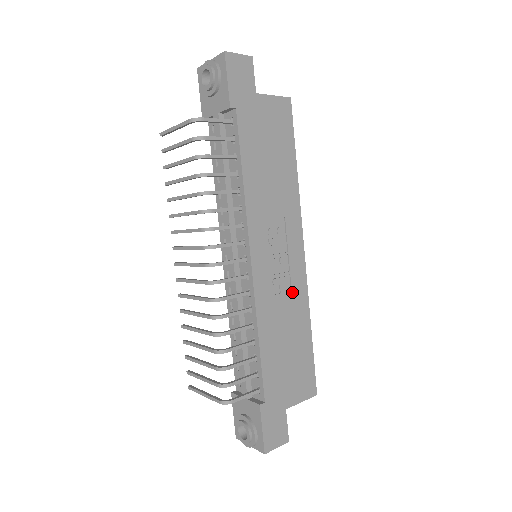
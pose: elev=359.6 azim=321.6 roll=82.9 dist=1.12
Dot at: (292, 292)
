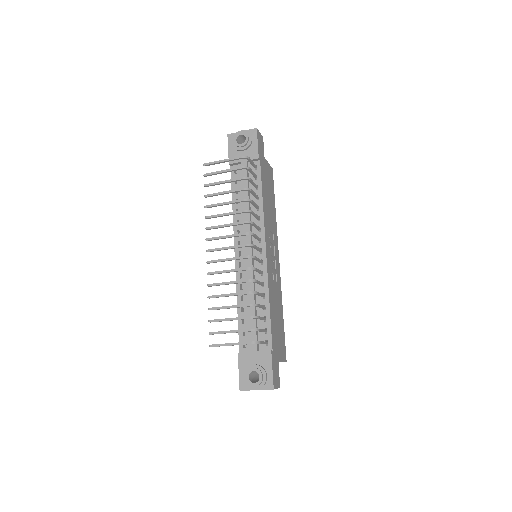
Dot at: (277, 283)
